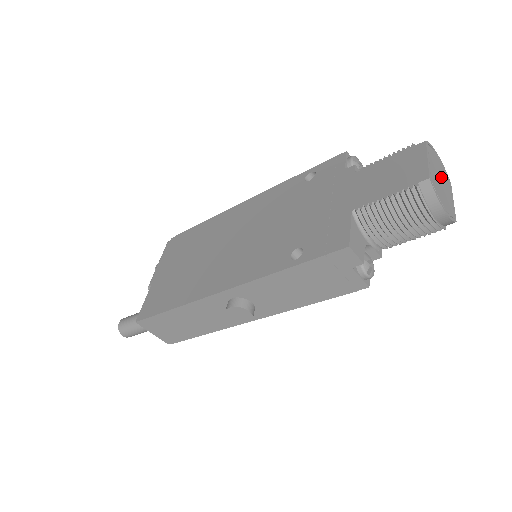
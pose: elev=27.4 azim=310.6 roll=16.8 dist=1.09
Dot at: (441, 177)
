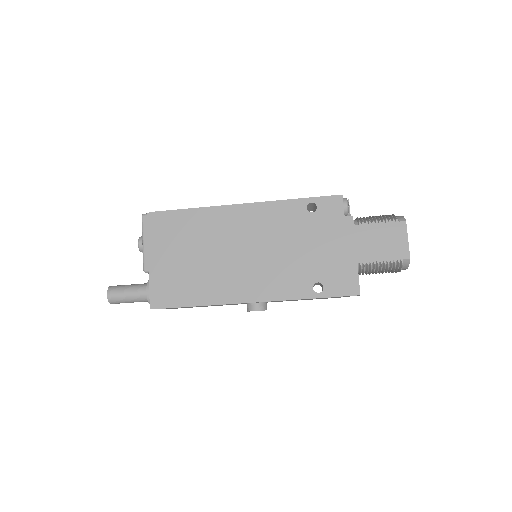
Dot at: occluded
